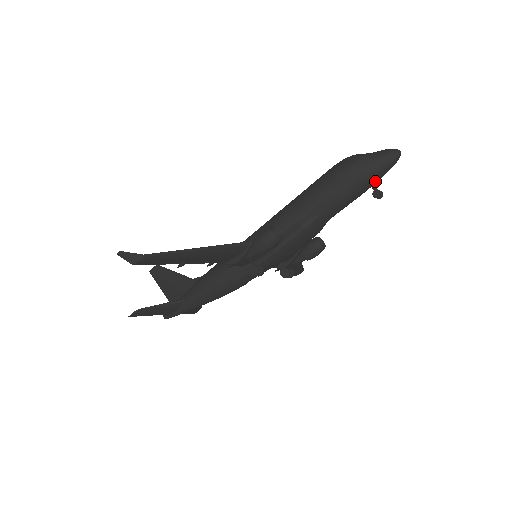
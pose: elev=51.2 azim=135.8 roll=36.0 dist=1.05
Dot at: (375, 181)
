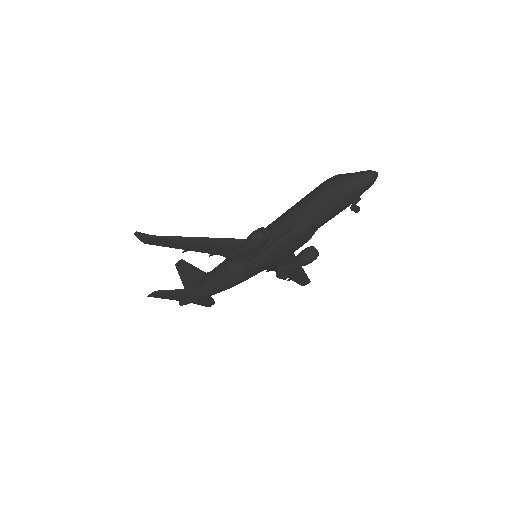
Dot at: (354, 197)
